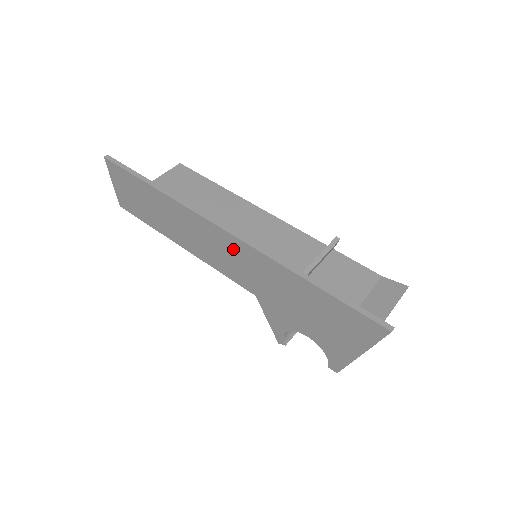
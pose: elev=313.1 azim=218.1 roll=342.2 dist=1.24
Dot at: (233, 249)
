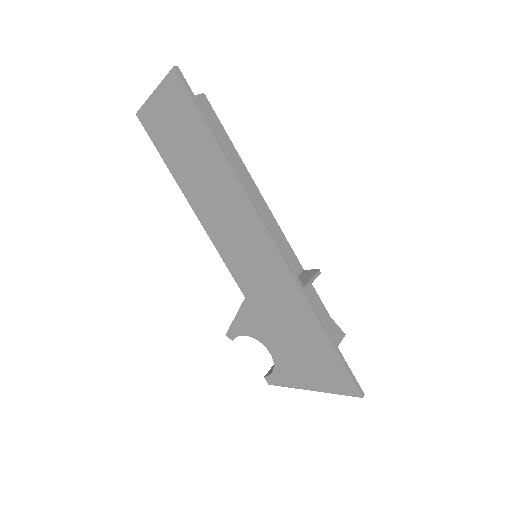
Dot at: (265, 259)
